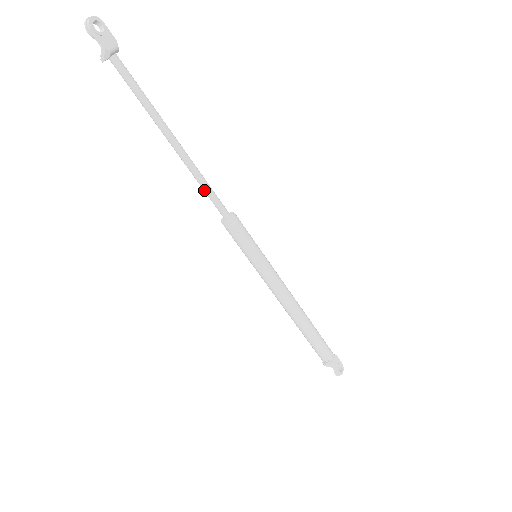
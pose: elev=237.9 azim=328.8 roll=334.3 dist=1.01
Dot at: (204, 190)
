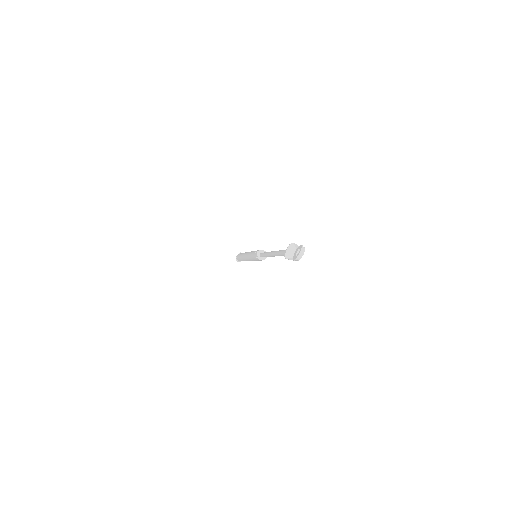
Dot at: (265, 256)
